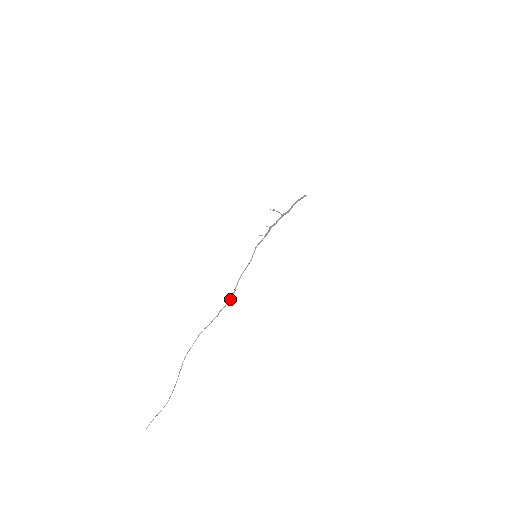
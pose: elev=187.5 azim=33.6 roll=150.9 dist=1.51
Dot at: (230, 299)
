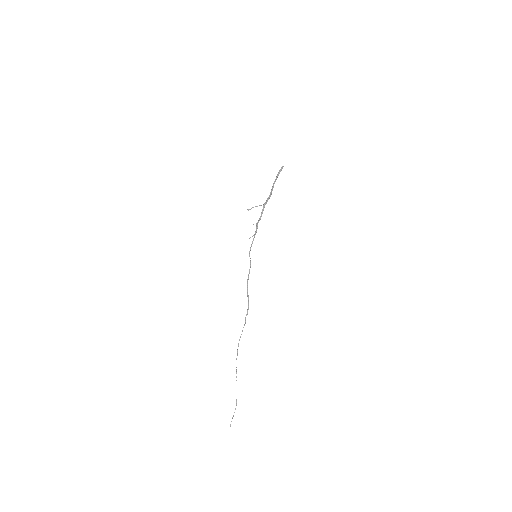
Dot at: (248, 306)
